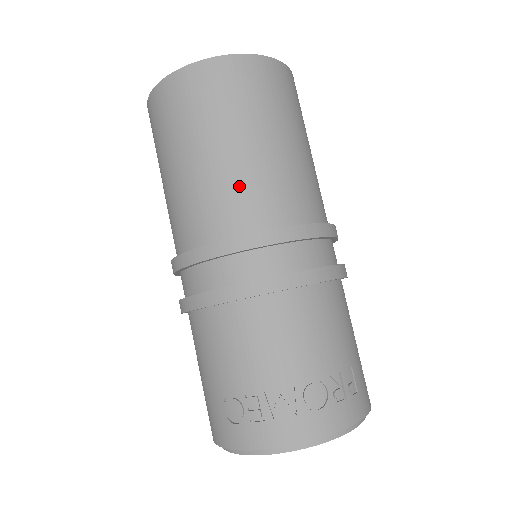
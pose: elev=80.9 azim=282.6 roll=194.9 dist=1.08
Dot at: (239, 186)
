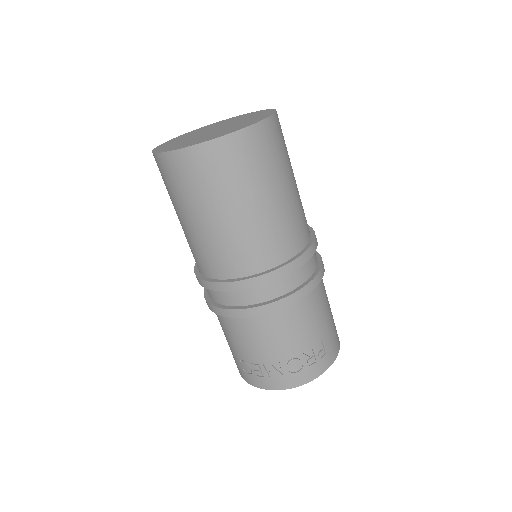
Dot at: (232, 245)
